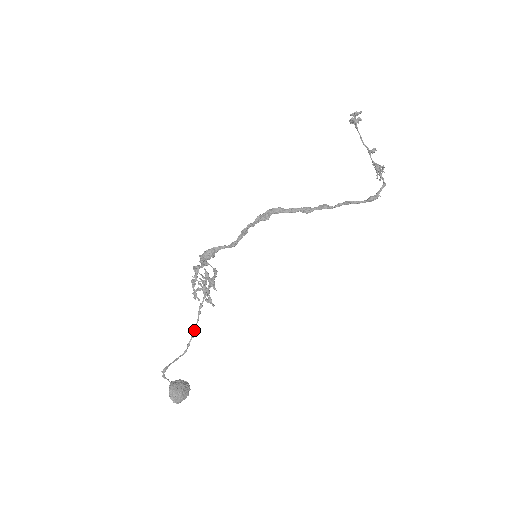
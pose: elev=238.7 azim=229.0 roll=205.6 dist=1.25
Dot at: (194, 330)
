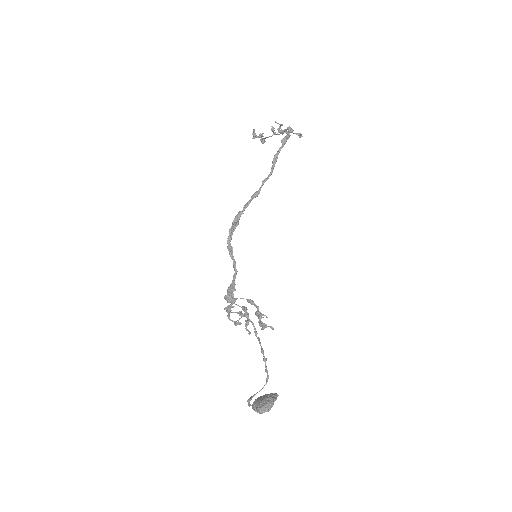
Dot at: occluded
